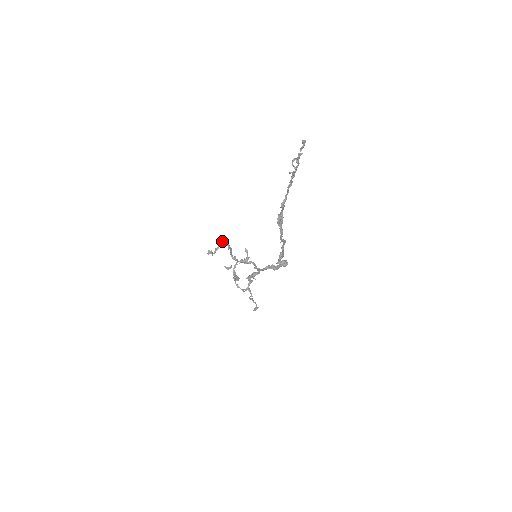
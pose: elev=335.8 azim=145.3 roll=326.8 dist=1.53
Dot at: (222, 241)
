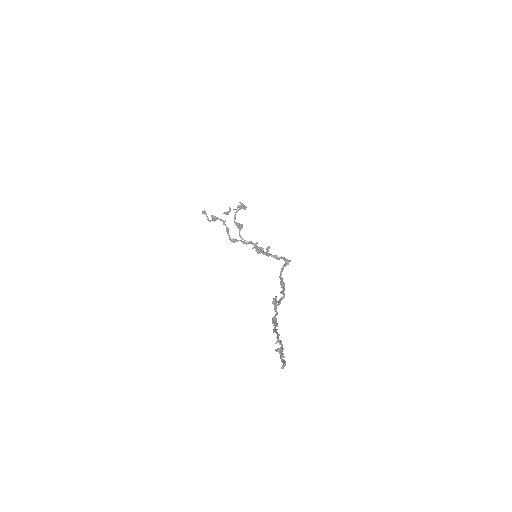
Dot at: (214, 218)
